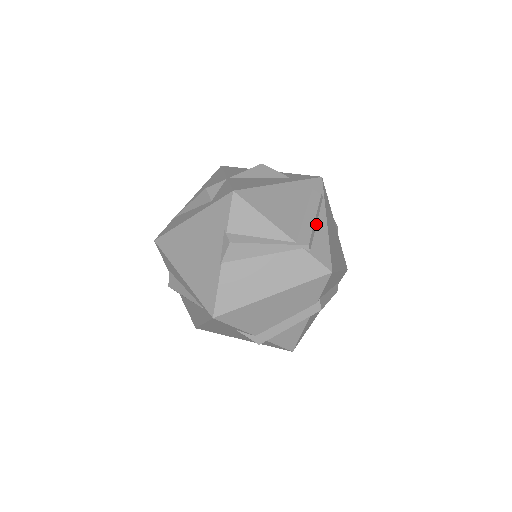
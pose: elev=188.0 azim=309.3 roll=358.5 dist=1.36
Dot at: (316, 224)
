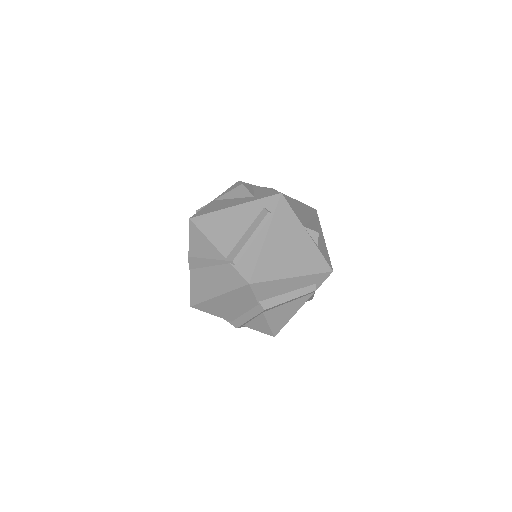
Dot at: (253, 241)
